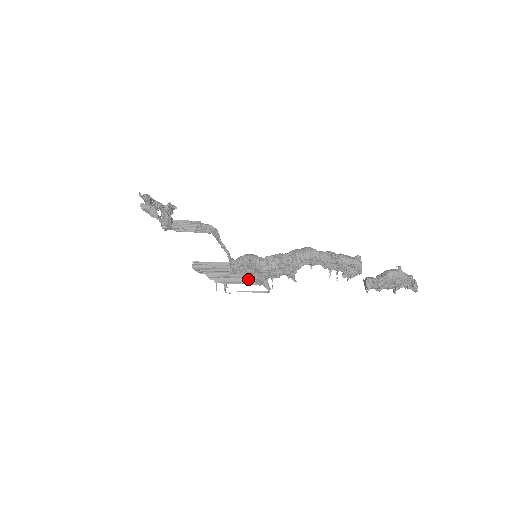
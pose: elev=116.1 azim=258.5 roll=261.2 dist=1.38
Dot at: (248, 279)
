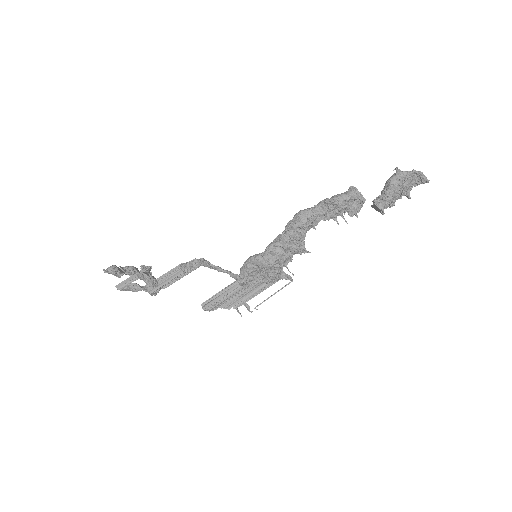
Dot at: (264, 283)
